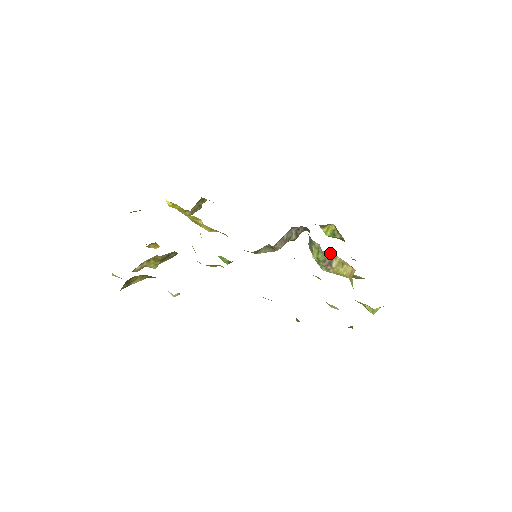
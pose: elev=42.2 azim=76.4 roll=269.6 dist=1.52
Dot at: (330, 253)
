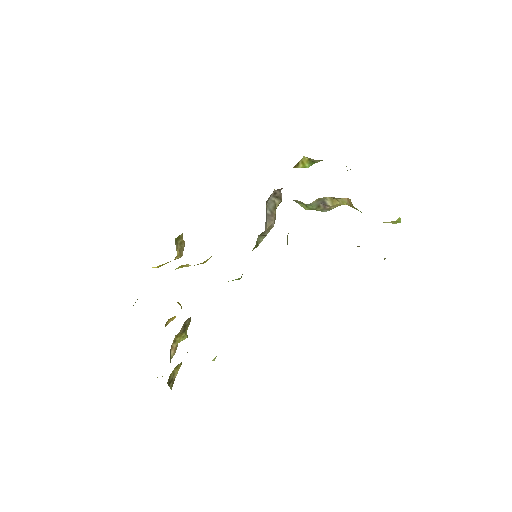
Dot at: (316, 200)
